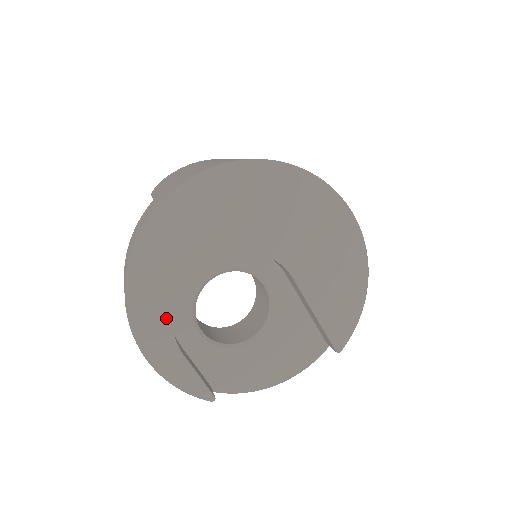
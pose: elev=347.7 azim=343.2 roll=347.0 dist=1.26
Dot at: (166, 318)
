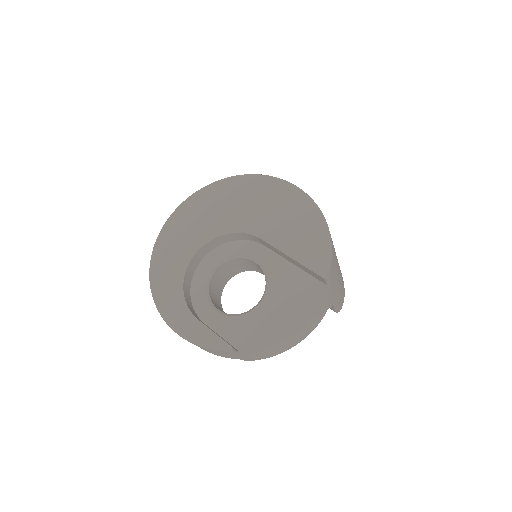
Dot at: (180, 298)
